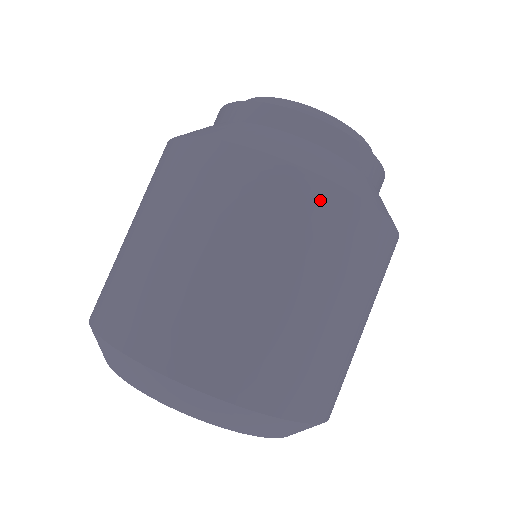
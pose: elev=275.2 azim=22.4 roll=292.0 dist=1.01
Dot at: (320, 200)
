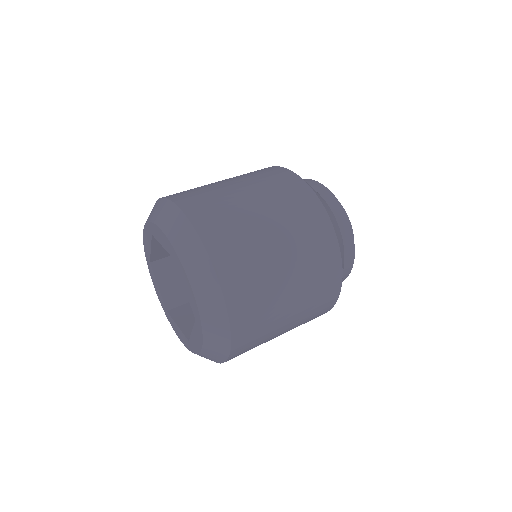
Dot at: (301, 191)
